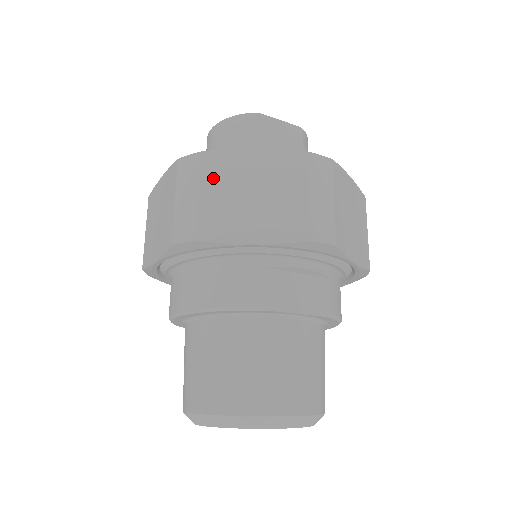
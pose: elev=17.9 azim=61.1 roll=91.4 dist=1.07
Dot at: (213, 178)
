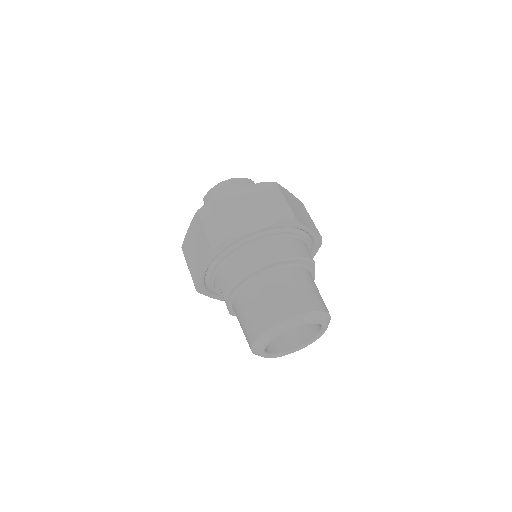
Dot at: (286, 196)
